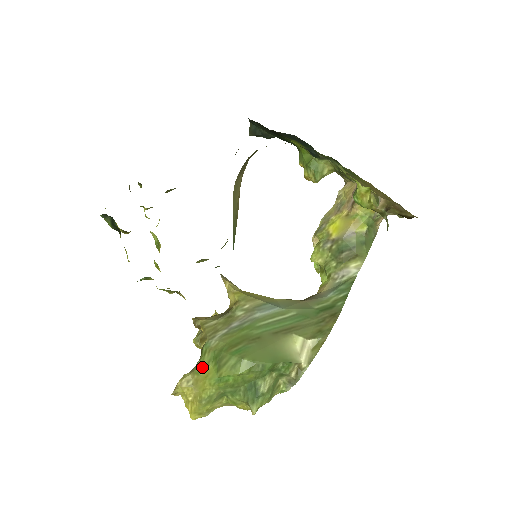
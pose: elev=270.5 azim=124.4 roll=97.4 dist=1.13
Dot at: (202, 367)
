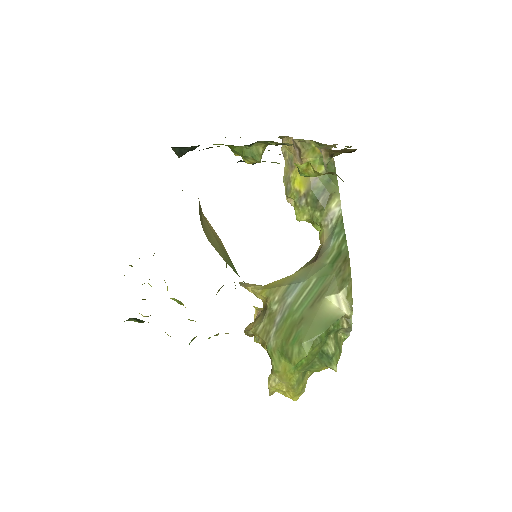
Dot at: (277, 366)
